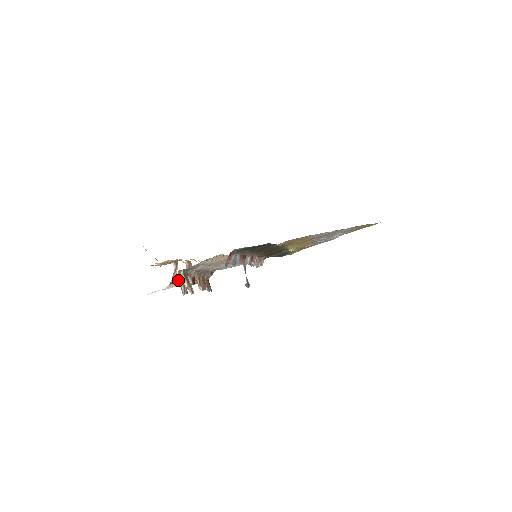
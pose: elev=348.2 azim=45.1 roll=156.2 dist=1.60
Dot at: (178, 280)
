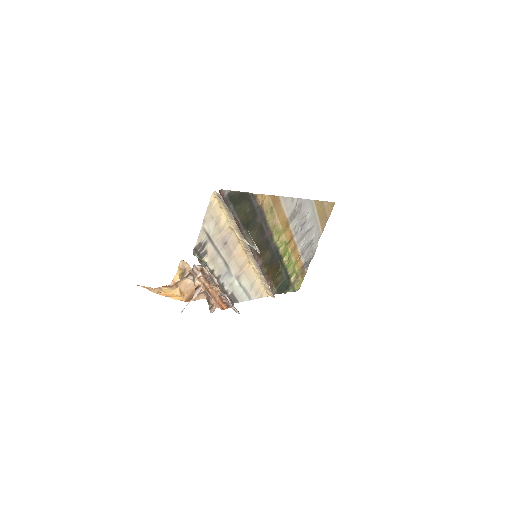
Dot at: (199, 275)
